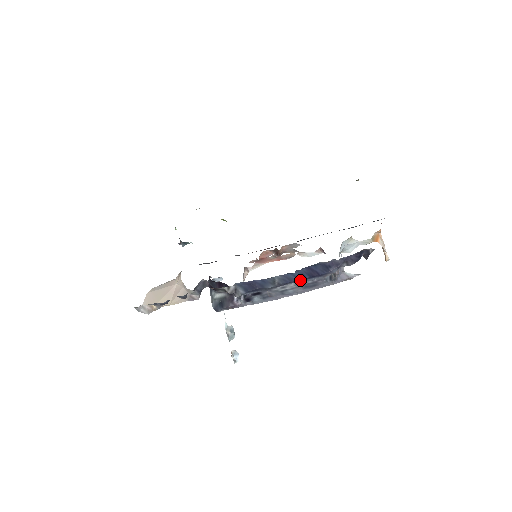
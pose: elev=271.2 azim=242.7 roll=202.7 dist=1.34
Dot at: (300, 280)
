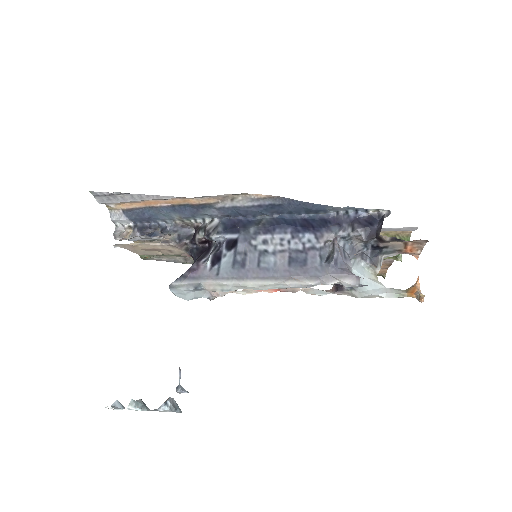
Dot at: (289, 231)
